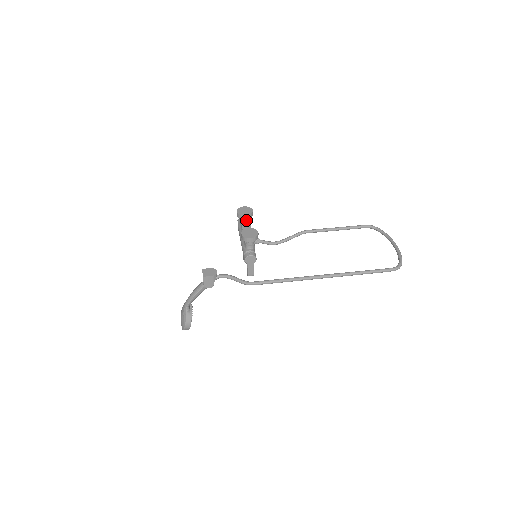
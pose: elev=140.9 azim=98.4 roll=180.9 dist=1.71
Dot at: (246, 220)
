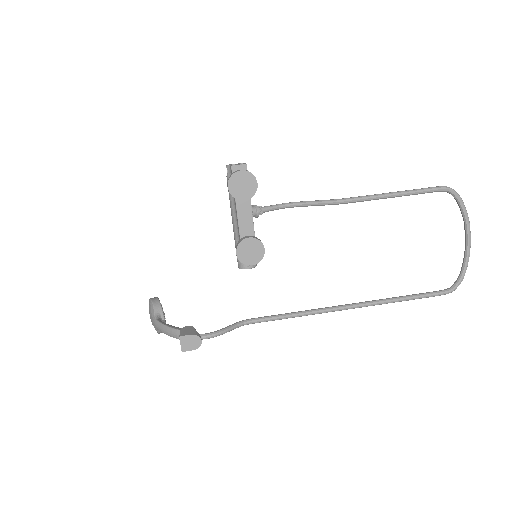
Dot at: occluded
